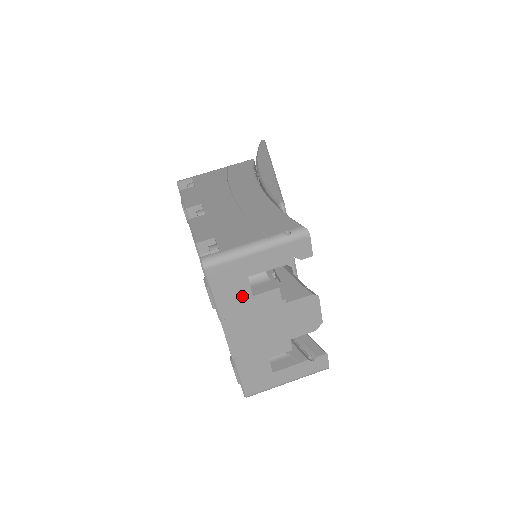
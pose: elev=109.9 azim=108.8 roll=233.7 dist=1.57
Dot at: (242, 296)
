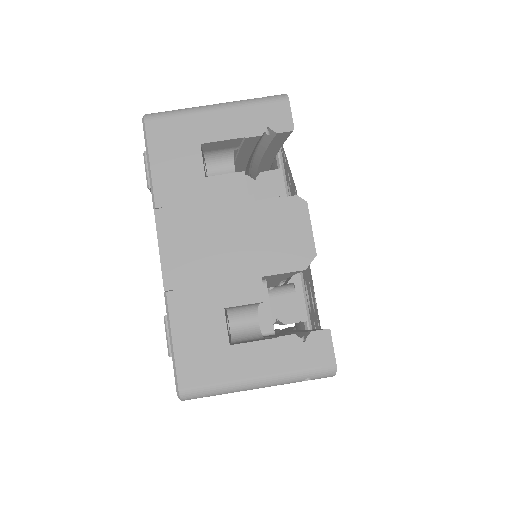
Dot at: (190, 174)
